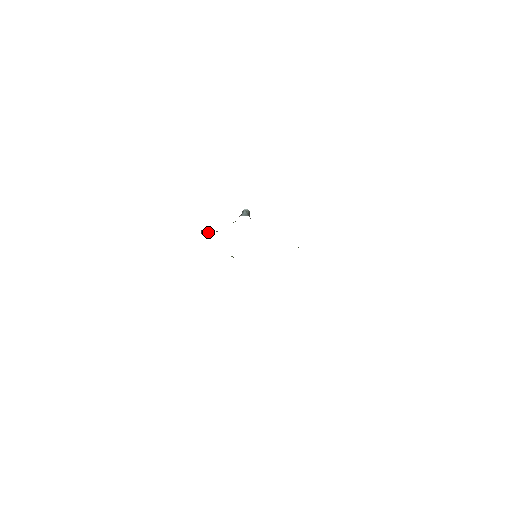
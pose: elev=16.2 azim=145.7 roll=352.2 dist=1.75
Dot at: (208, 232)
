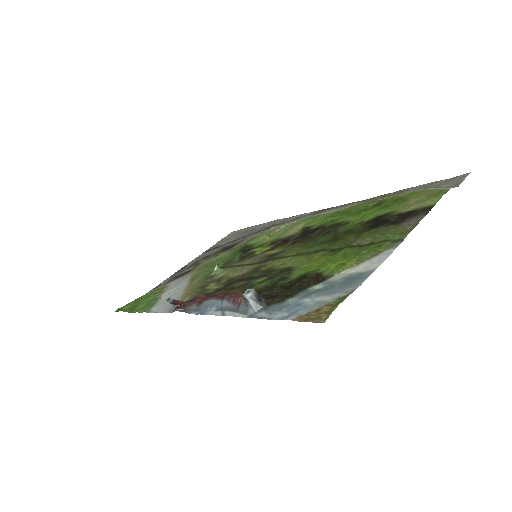
Dot at: (184, 304)
